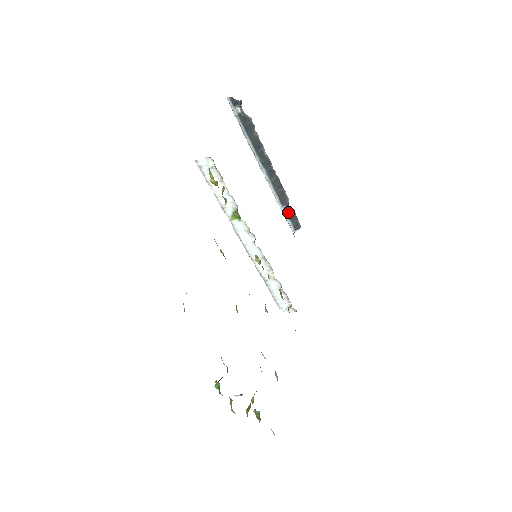
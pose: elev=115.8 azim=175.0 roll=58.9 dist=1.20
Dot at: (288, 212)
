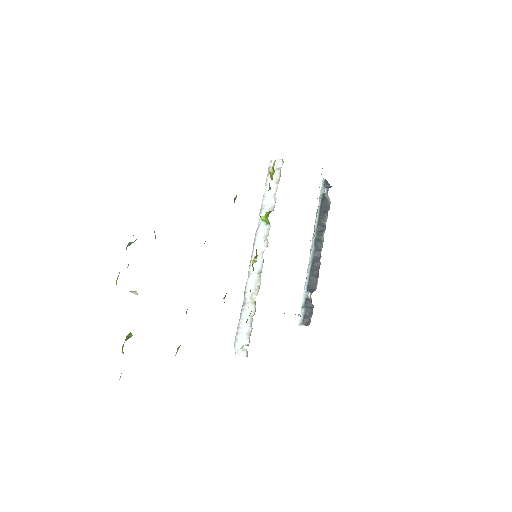
Dot at: (308, 301)
